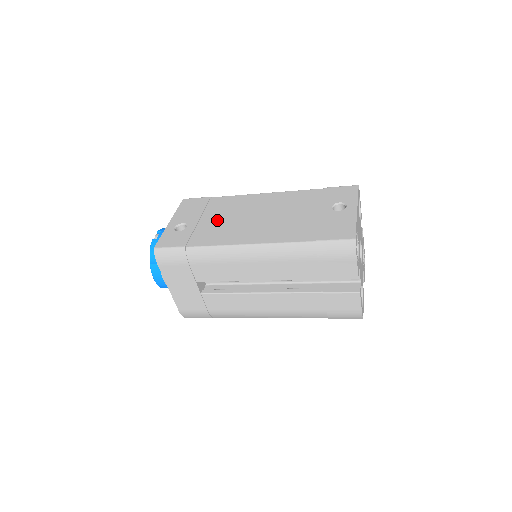
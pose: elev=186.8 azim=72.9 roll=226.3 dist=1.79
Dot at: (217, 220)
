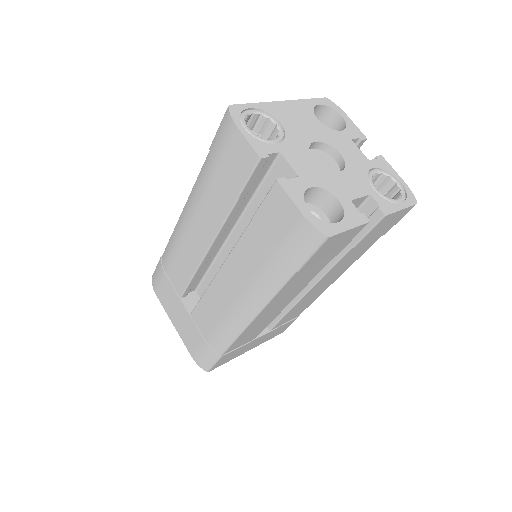
Dot at: occluded
